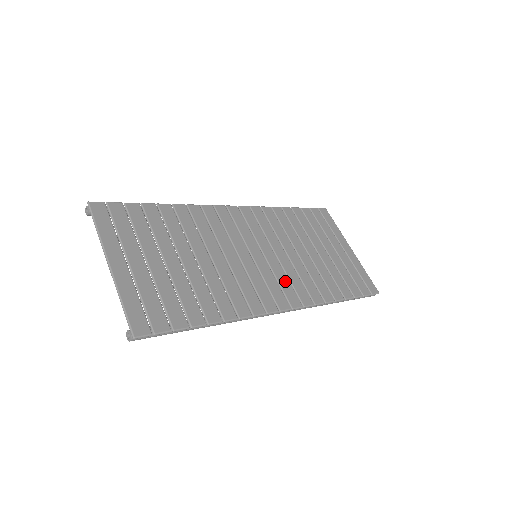
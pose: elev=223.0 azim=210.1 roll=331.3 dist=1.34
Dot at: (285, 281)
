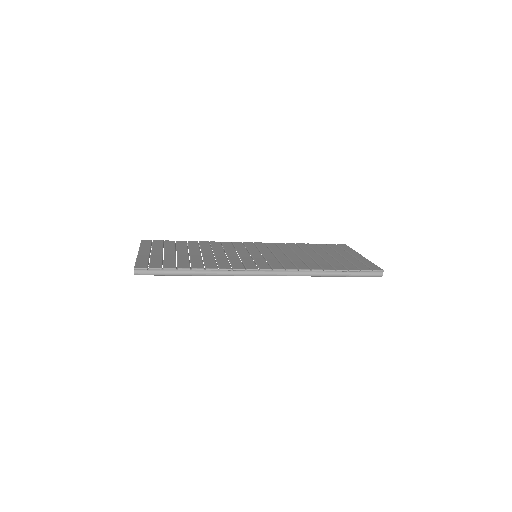
Dot at: (275, 262)
